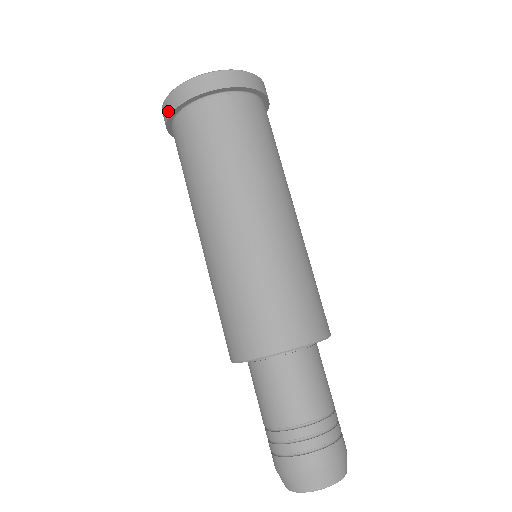
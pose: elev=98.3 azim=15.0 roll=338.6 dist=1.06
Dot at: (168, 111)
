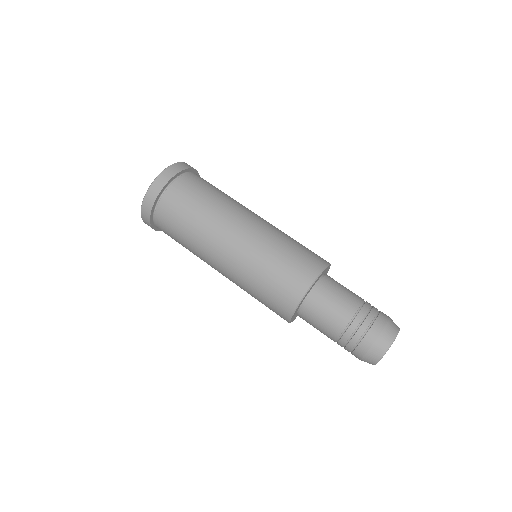
Dot at: (164, 181)
